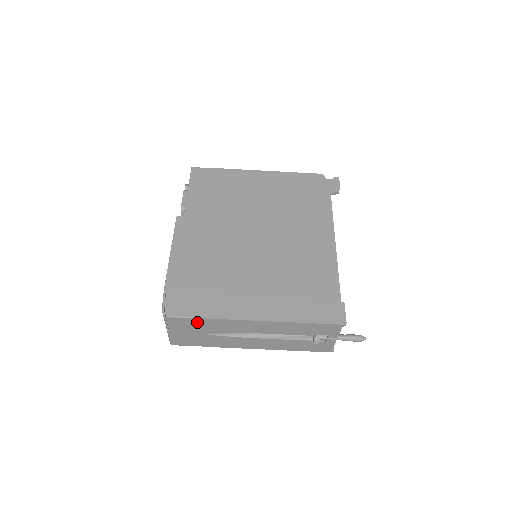
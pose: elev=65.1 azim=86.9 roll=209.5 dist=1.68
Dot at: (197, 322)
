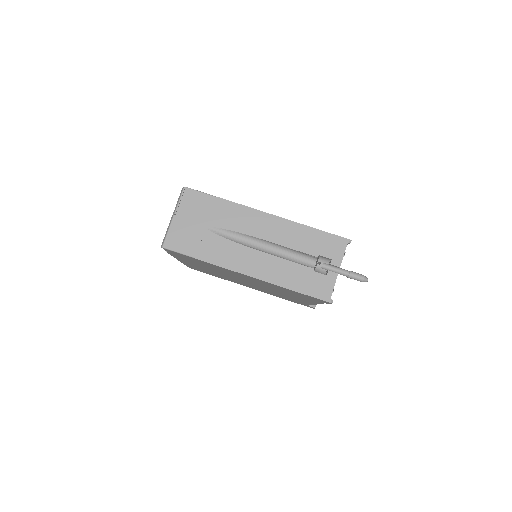
Dot at: (211, 204)
